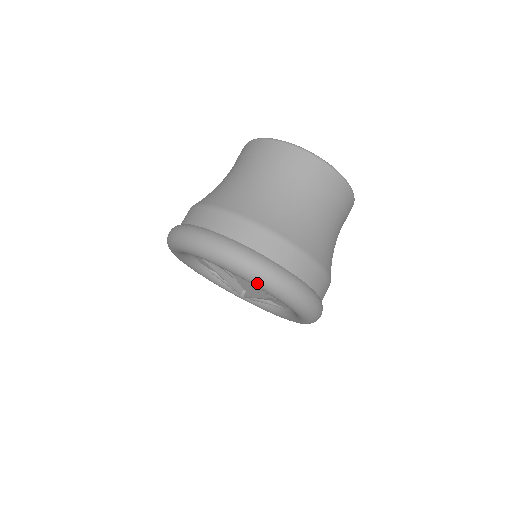
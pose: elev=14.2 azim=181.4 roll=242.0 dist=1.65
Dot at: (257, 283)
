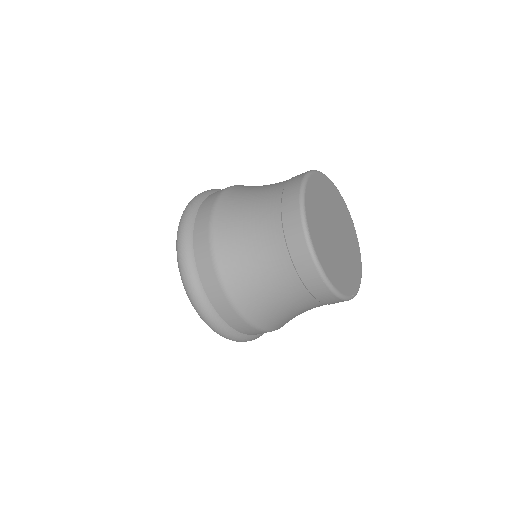
Dot at: occluded
